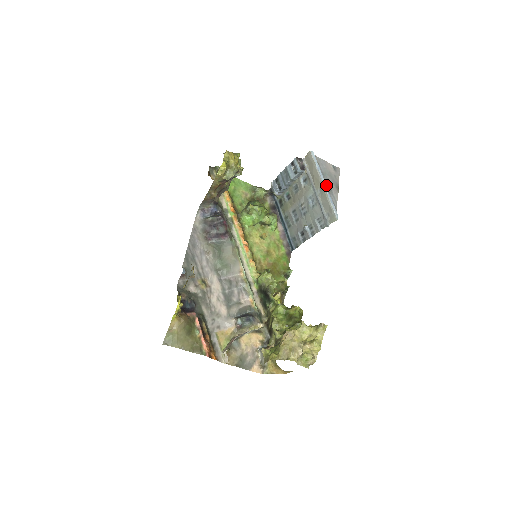
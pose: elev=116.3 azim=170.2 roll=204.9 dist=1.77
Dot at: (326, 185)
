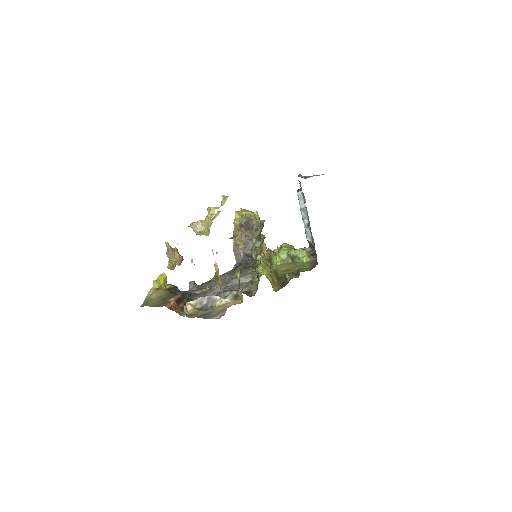
Dot at: (300, 175)
